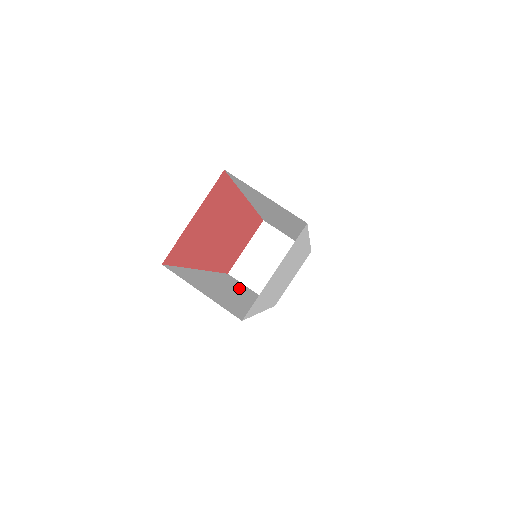
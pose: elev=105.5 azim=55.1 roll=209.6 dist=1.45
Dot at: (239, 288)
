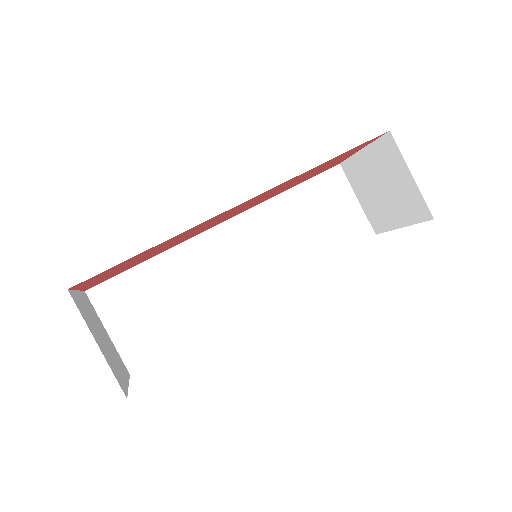
Dot at: (293, 228)
